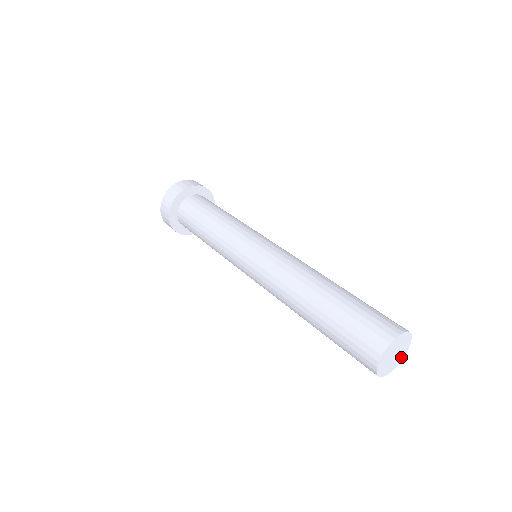
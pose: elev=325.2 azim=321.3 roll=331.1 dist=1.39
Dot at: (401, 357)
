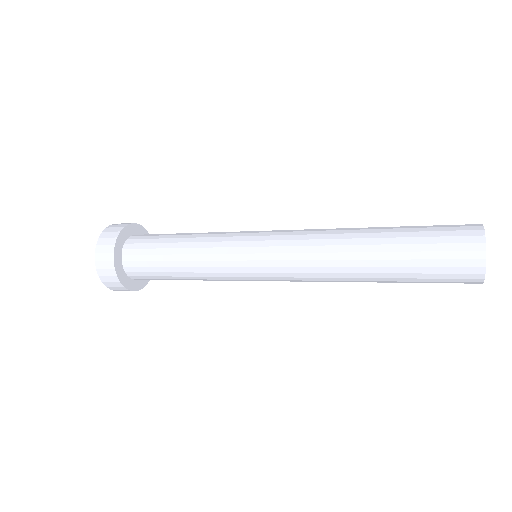
Dot at: occluded
